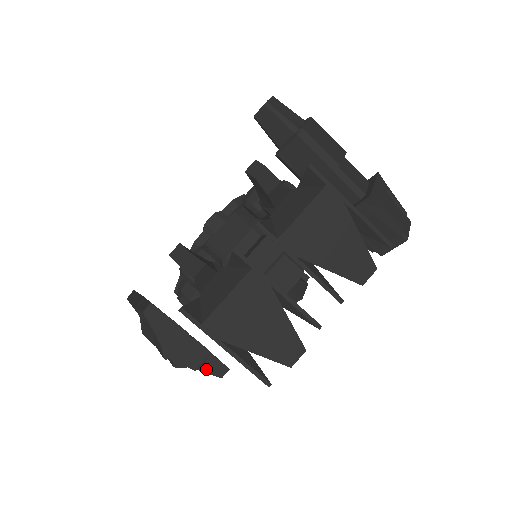
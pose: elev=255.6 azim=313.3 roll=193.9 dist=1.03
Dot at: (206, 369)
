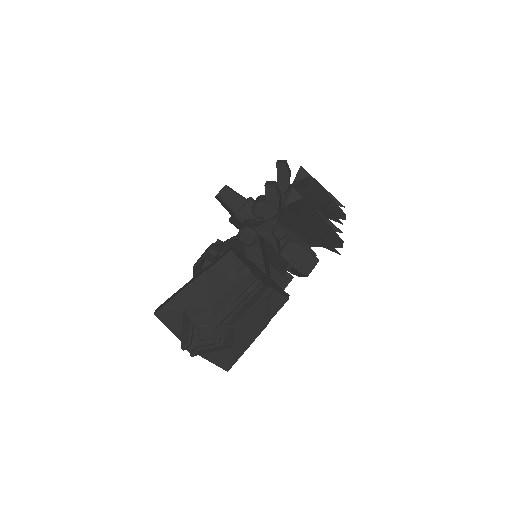
Dot at: (279, 291)
